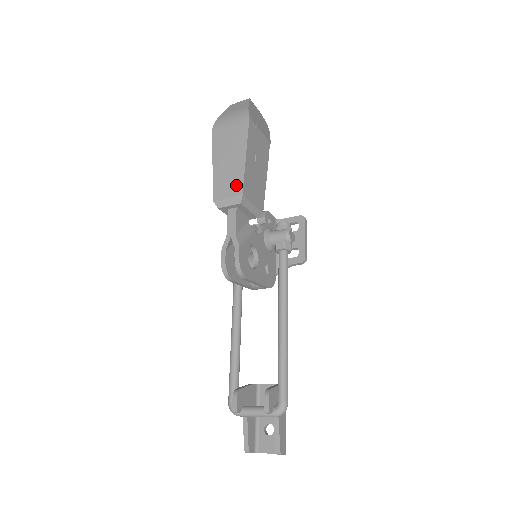
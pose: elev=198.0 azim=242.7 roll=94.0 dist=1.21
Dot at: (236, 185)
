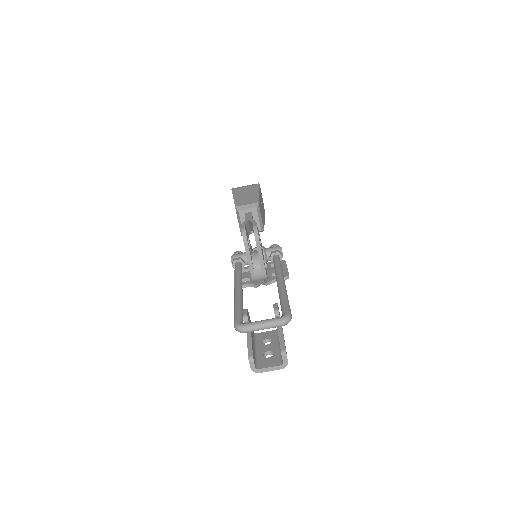
Dot at: (253, 200)
